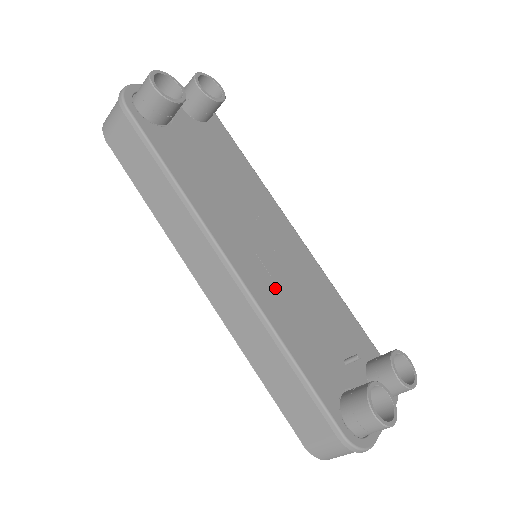
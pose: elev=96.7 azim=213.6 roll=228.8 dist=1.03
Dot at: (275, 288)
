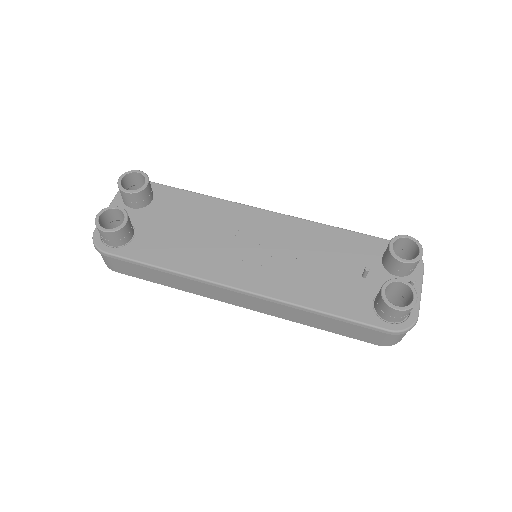
Dot at: (280, 274)
